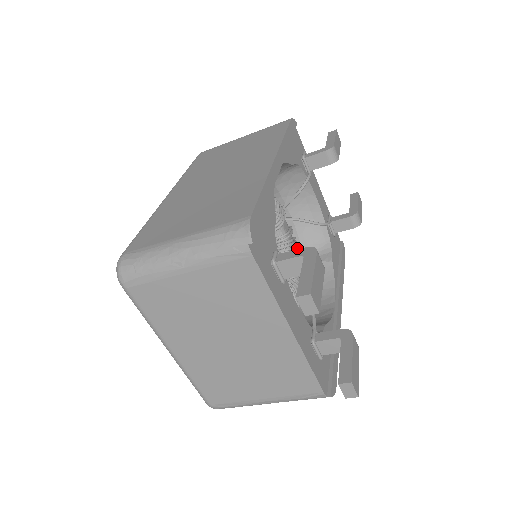
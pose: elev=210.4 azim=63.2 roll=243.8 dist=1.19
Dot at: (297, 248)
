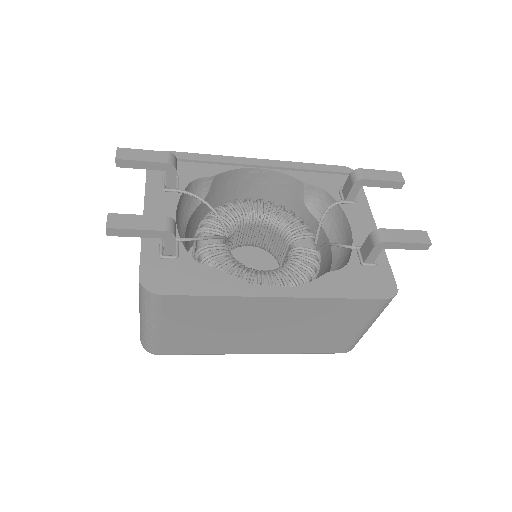
Dot at: (306, 264)
